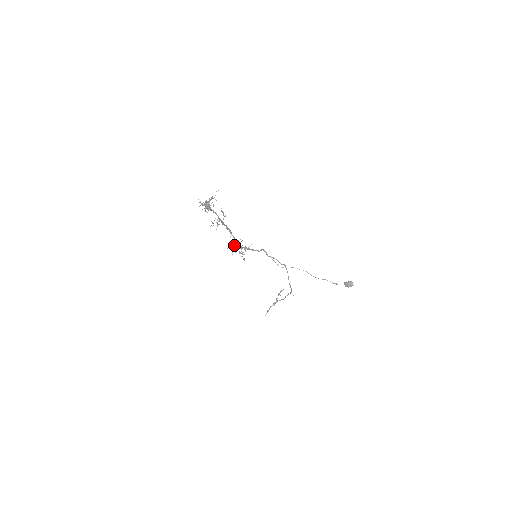
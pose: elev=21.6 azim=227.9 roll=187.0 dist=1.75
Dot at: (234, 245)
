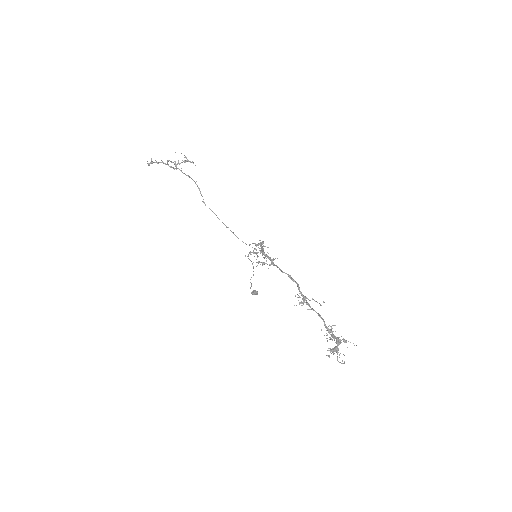
Dot at: occluded
